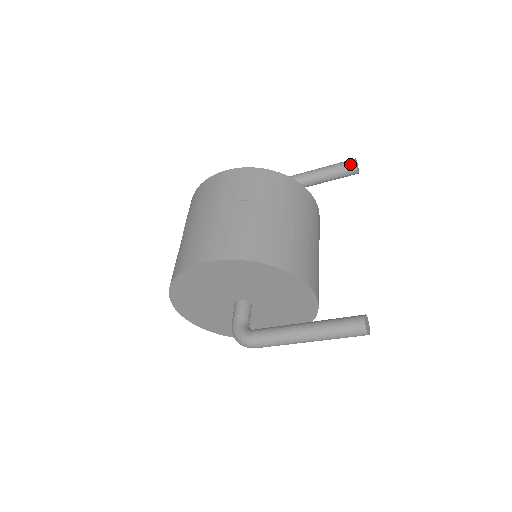
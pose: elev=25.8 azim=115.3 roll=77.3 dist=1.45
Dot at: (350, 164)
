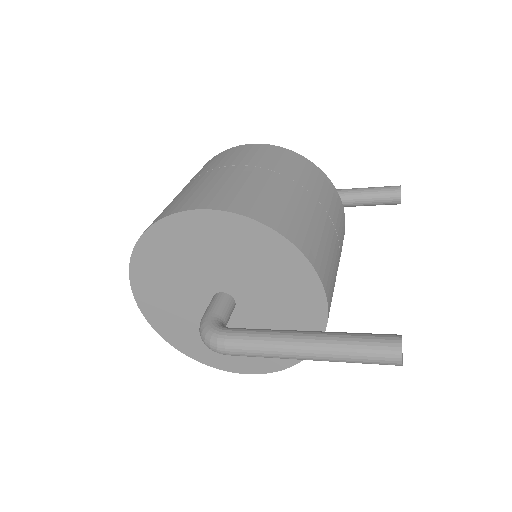
Dot at: (394, 189)
